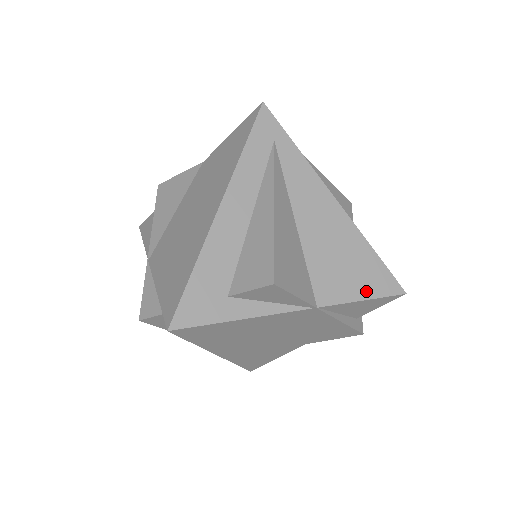
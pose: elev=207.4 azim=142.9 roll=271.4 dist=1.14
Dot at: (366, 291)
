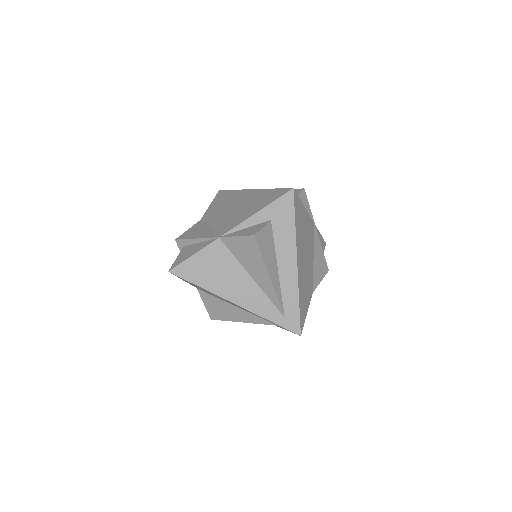
Dot at: occluded
